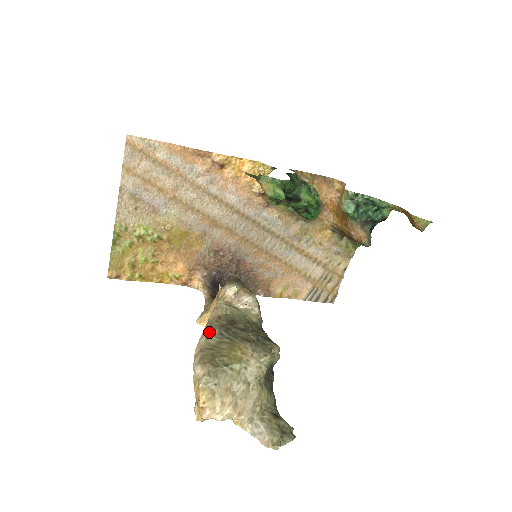
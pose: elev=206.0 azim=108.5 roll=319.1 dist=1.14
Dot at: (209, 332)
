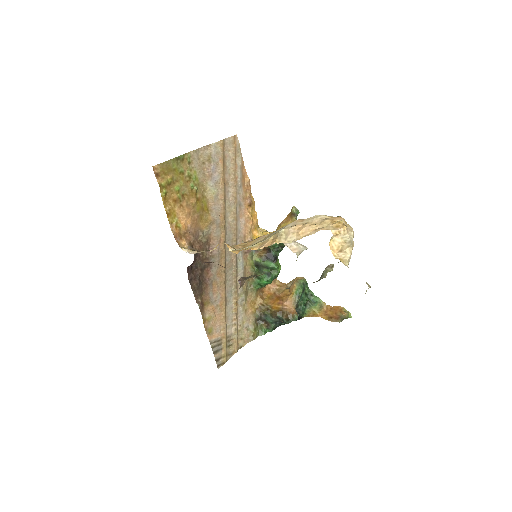
Dot at: occluded
